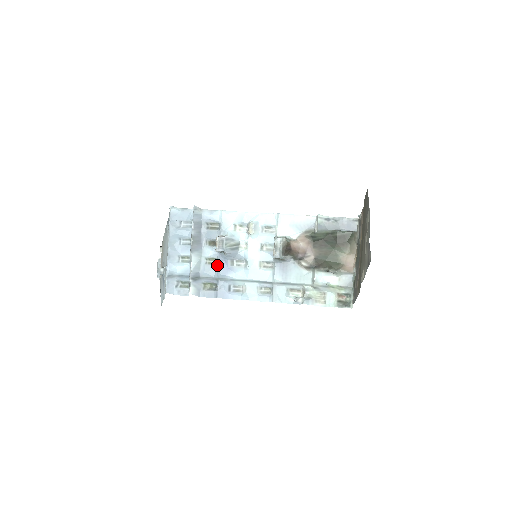
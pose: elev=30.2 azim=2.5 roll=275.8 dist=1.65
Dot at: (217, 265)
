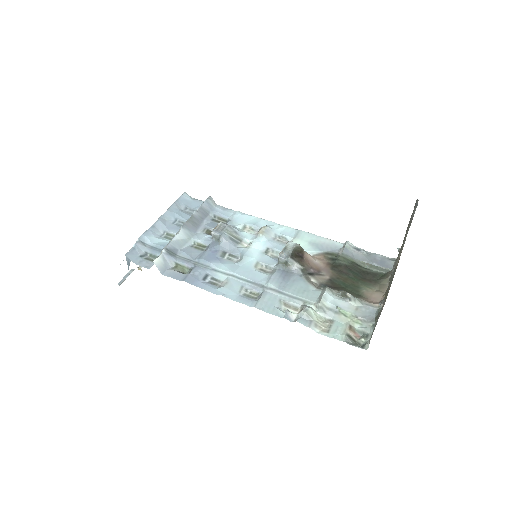
Dot at: (204, 250)
